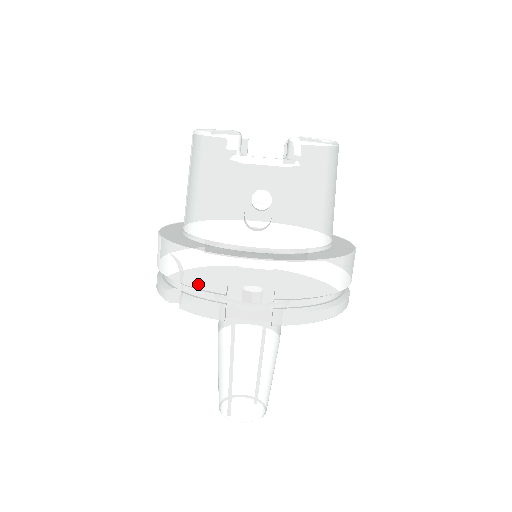
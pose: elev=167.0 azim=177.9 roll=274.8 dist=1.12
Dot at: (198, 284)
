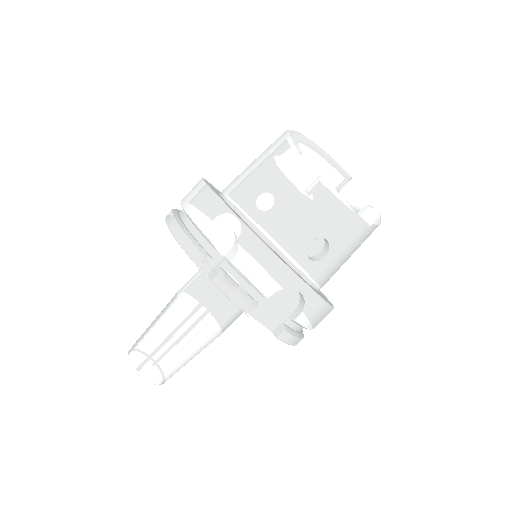
Dot at: (250, 276)
